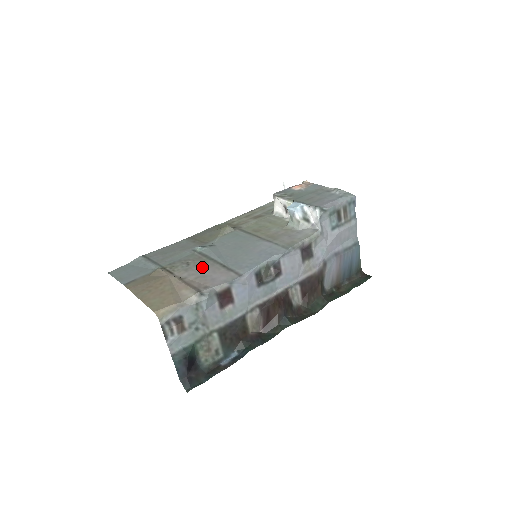
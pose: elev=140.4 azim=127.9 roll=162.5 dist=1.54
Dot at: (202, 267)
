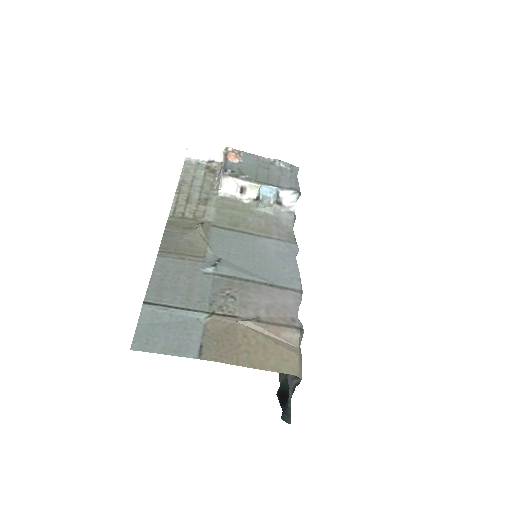
Dot at: (253, 295)
